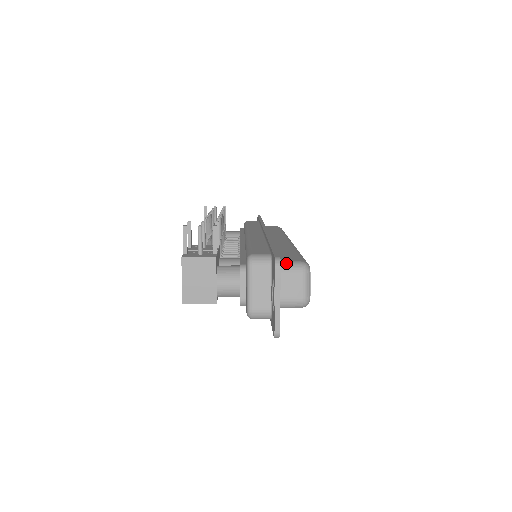
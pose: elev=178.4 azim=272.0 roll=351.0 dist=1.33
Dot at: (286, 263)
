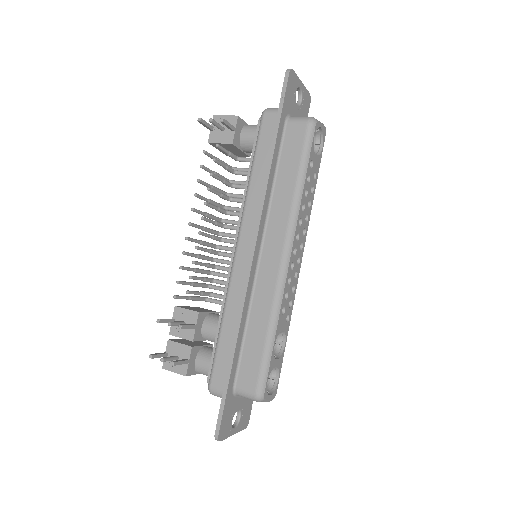
Dot at: (241, 393)
